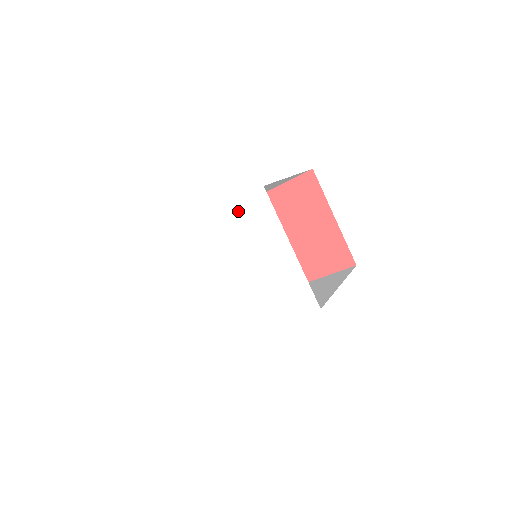
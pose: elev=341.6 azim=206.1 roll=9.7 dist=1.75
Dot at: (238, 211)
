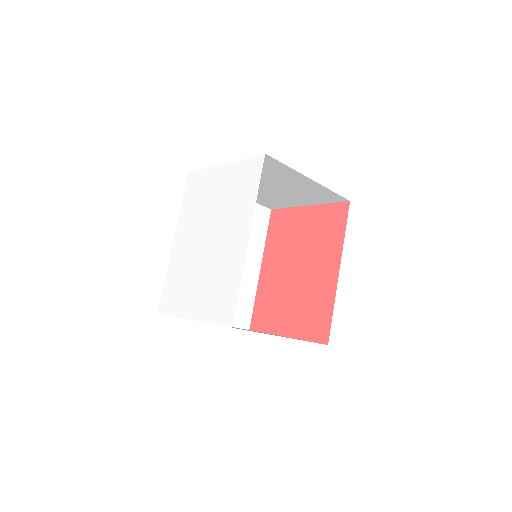
Dot at: (187, 202)
